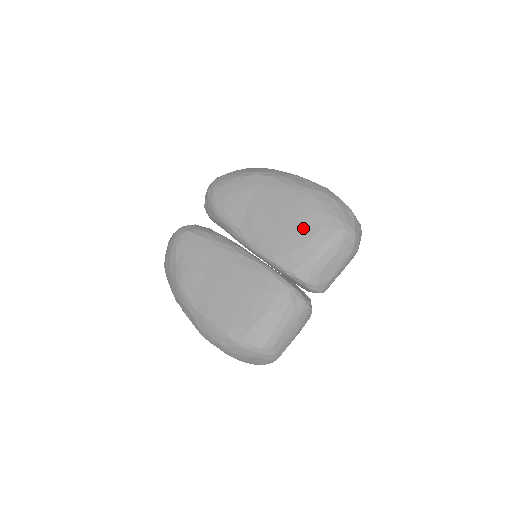
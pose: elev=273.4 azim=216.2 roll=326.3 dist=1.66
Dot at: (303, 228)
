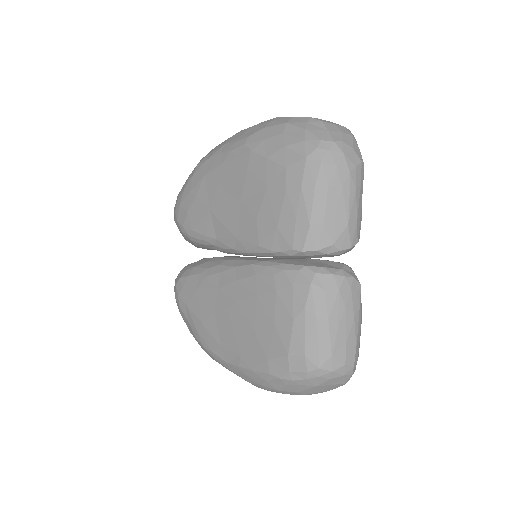
Dot at: (270, 187)
